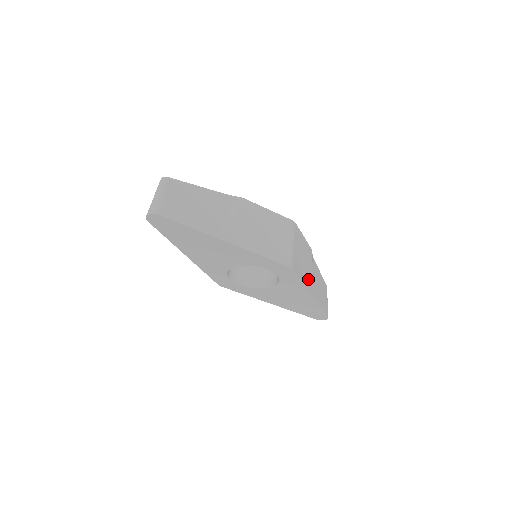
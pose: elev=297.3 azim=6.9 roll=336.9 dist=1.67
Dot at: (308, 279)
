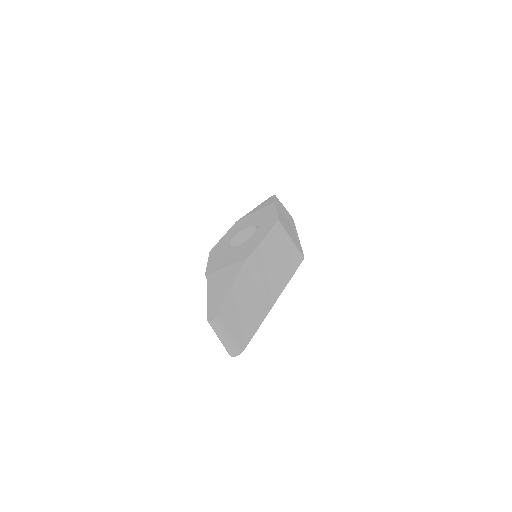
Dot at: (293, 231)
